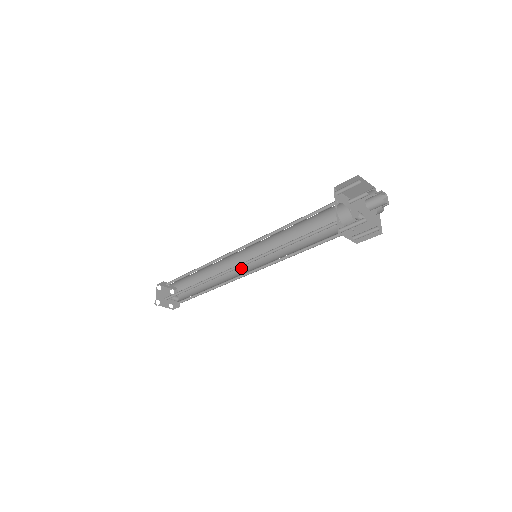
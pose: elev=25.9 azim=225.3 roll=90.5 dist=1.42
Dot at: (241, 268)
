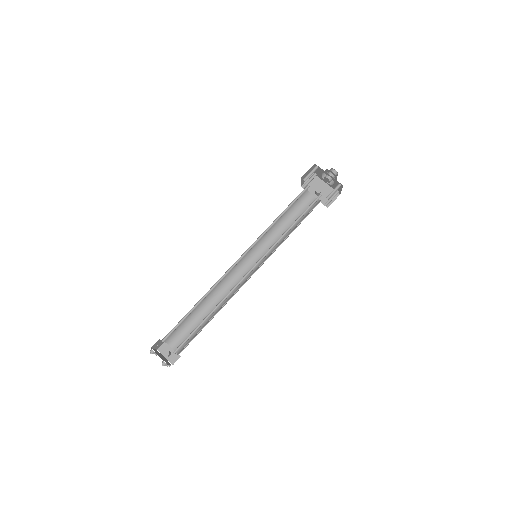
Dot at: (237, 278)
